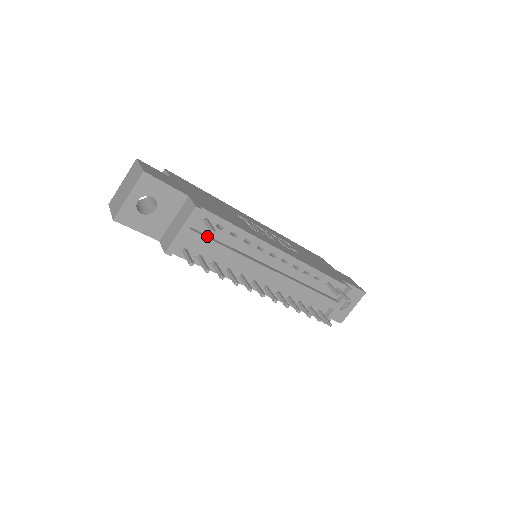
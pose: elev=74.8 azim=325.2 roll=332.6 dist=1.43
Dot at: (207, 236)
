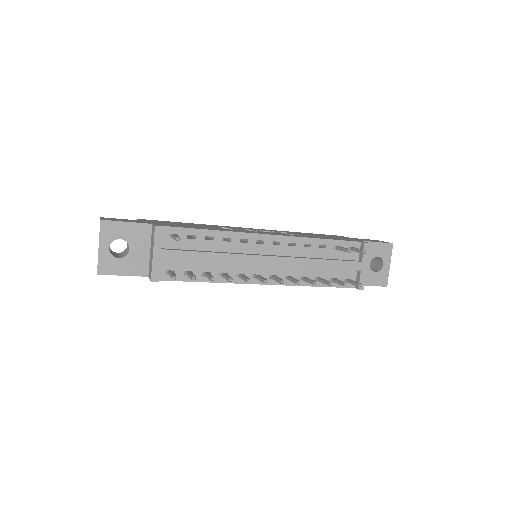
Dot at: (183, 250)
